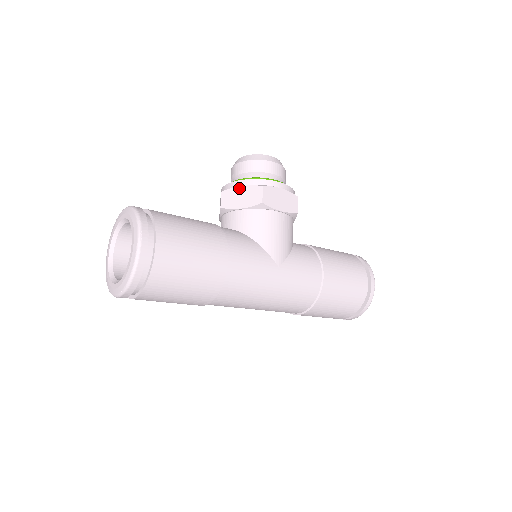
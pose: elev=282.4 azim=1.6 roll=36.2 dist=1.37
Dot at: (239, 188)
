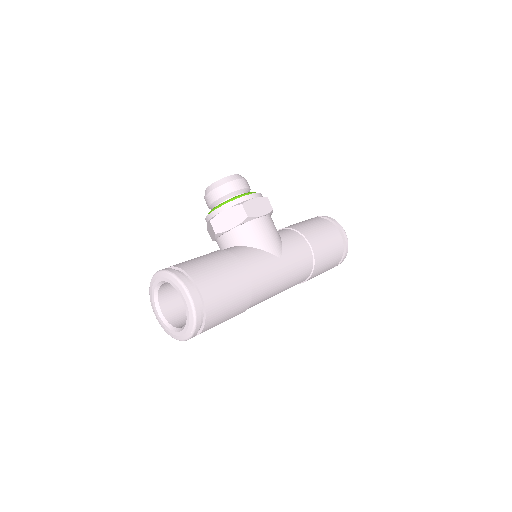
Dot at: (223, 213)
